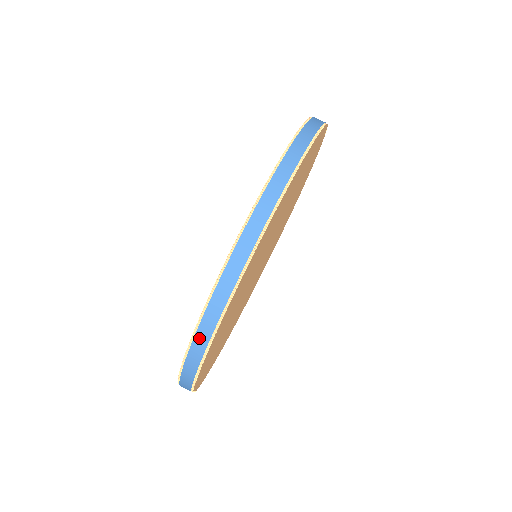
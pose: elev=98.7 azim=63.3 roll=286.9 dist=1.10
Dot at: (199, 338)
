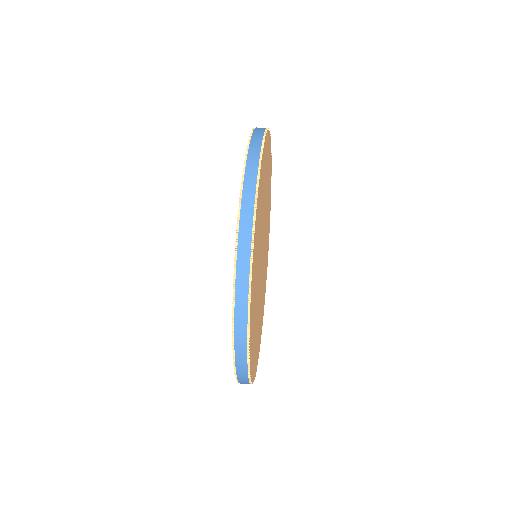
Dot at: (239, 359)
